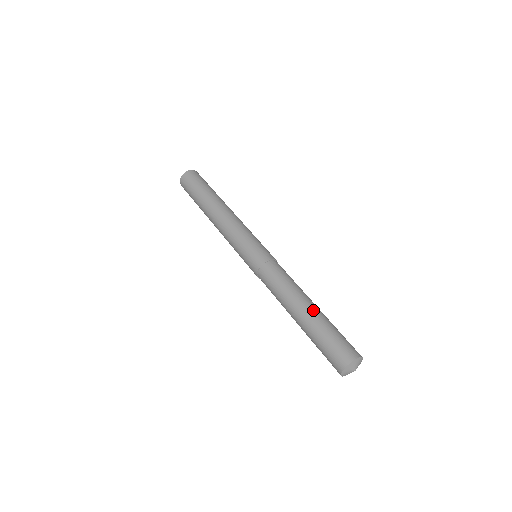
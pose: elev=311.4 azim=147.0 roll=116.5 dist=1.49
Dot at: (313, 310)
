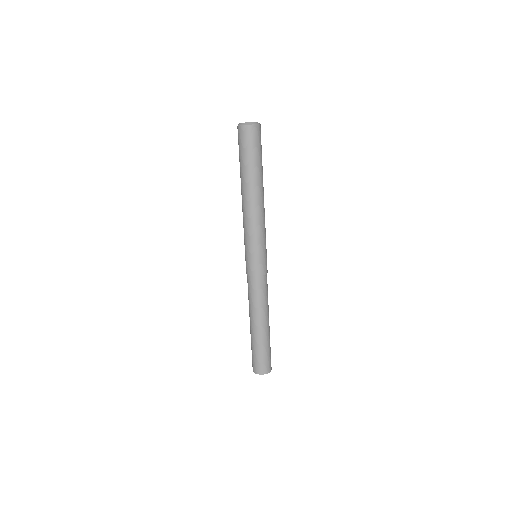
Dot at: (256, 331)
